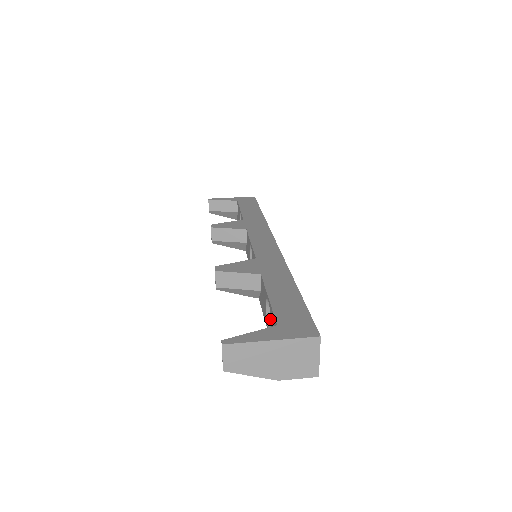
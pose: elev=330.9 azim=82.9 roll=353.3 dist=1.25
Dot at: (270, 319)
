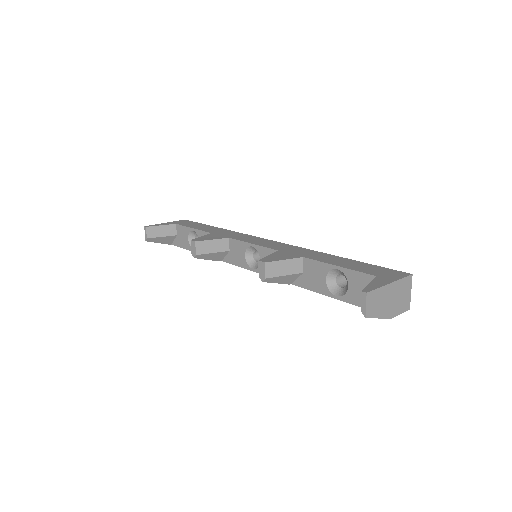
Dot at: (333, 288)
